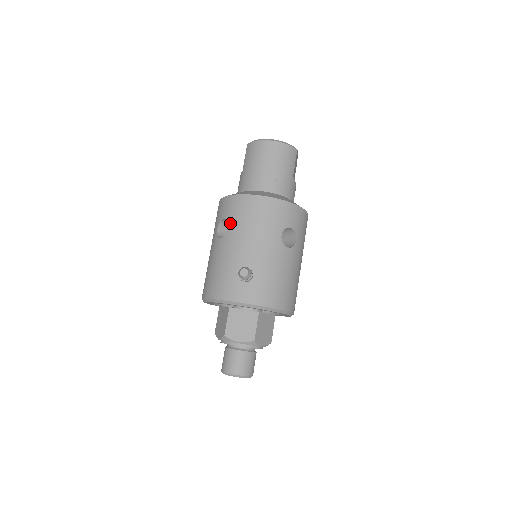
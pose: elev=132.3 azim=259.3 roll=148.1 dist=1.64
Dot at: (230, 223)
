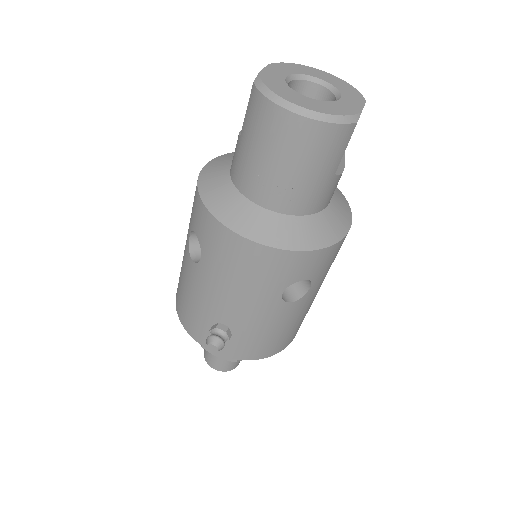
Dot at: (203, 254)
